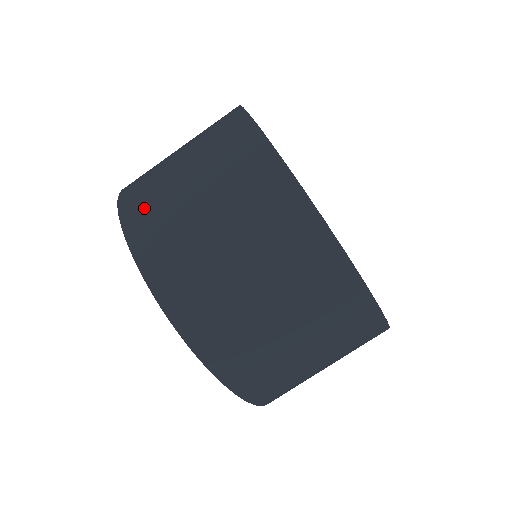
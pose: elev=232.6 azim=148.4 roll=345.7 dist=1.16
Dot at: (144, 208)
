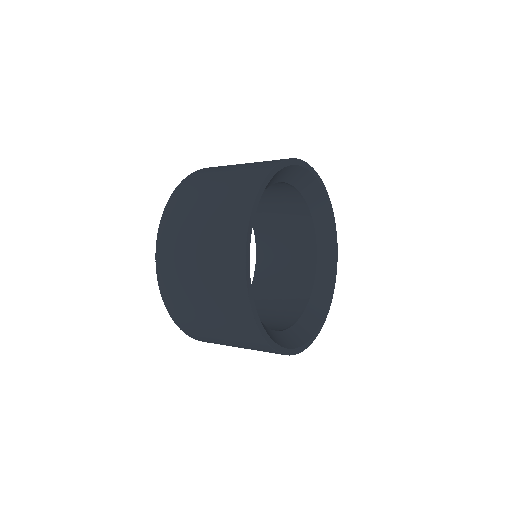
Dot at: (196, 179)
